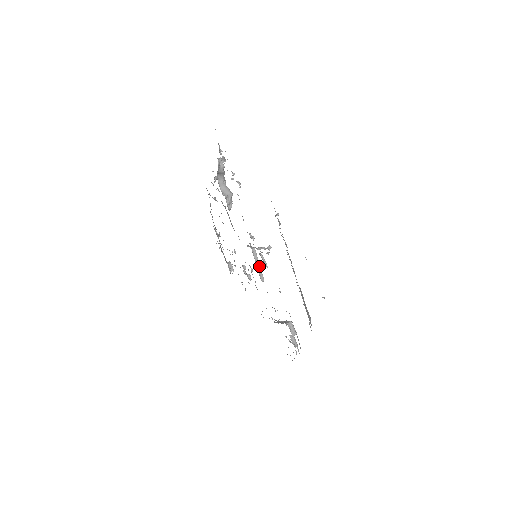
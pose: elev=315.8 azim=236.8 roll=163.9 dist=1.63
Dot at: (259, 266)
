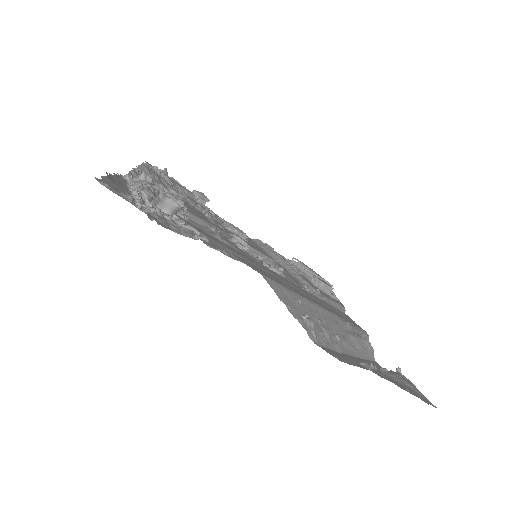
Dot at: (262, 256)
